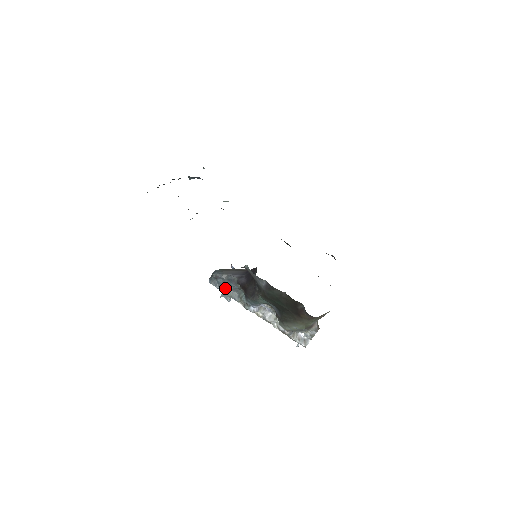
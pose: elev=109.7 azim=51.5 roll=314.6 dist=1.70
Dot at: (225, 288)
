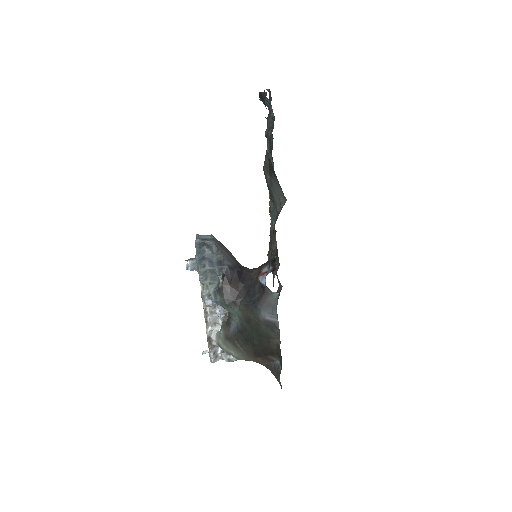
Dot at: (204, 261)
